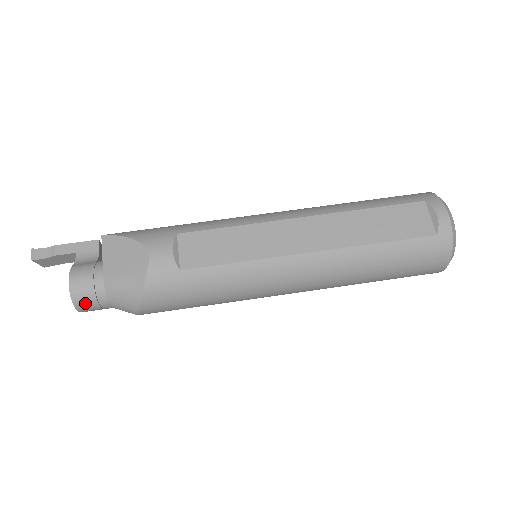
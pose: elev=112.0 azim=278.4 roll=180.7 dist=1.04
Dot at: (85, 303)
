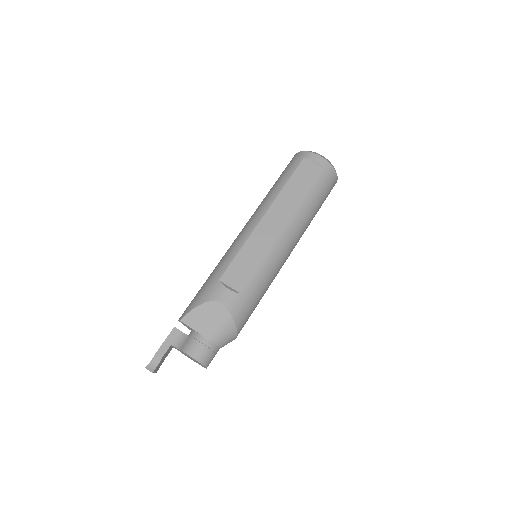
Dot at: (208, 359)
